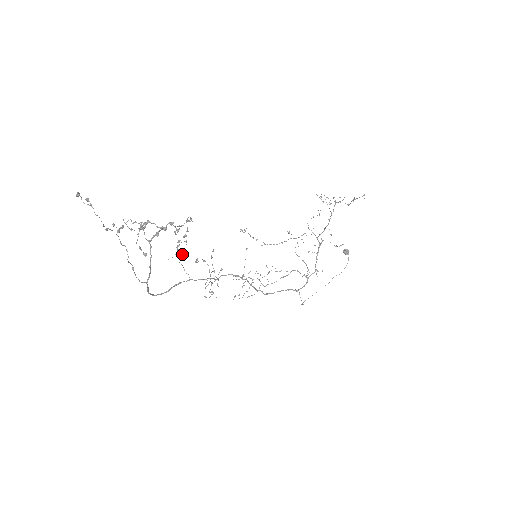
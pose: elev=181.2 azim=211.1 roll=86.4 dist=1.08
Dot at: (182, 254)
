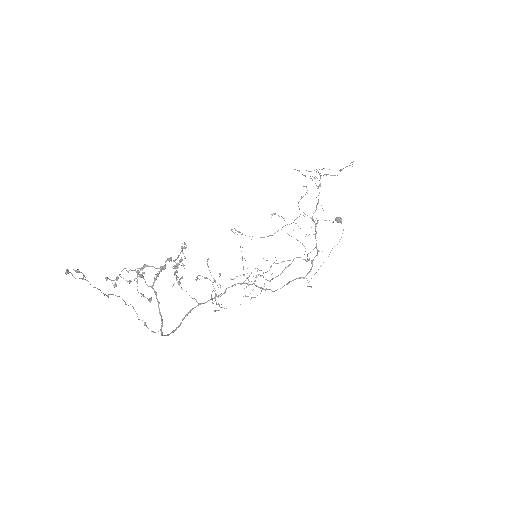
Dot at: (181, 278)
